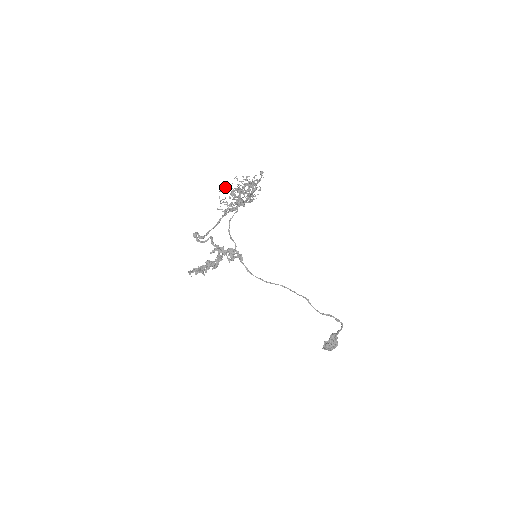
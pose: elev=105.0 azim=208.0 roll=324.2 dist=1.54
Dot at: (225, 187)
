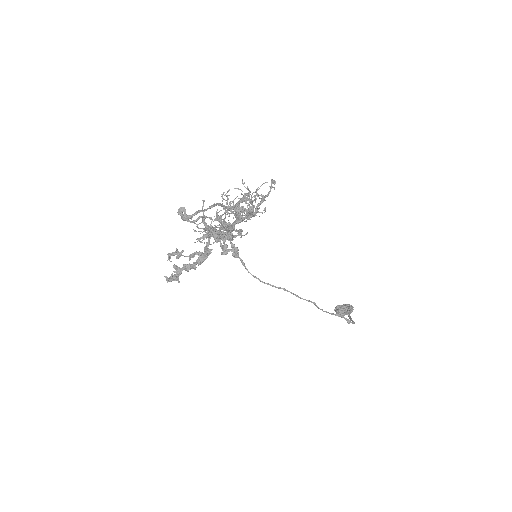
Dot at: (199, 228)
